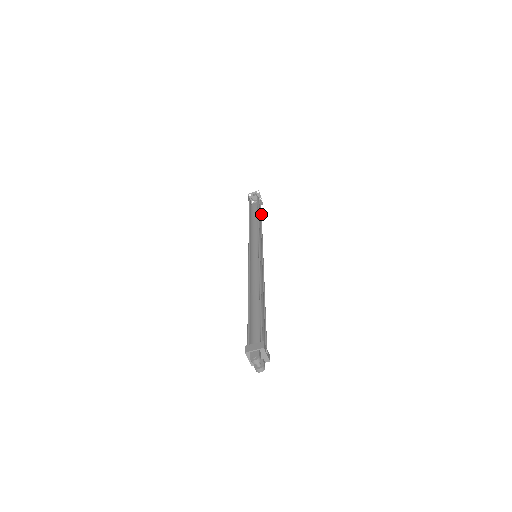
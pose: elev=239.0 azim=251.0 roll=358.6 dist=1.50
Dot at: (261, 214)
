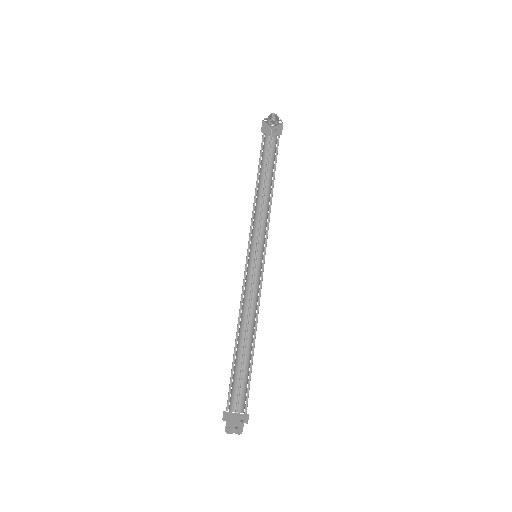
Dot at: (276, 159)
